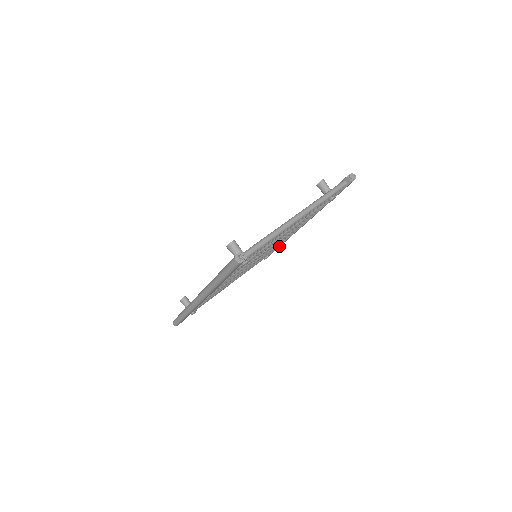
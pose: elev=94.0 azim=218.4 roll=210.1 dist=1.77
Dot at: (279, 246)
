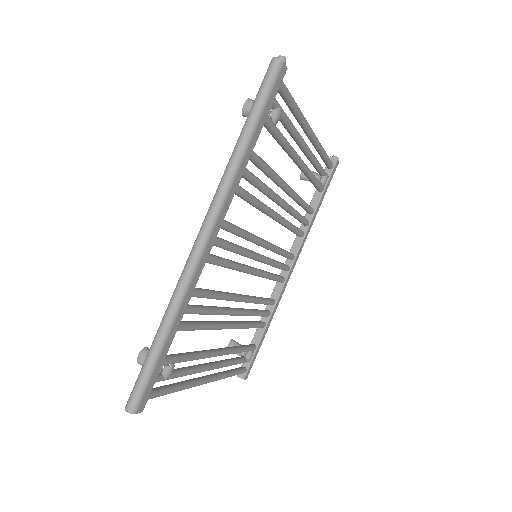
Dot at: (264, 331)
